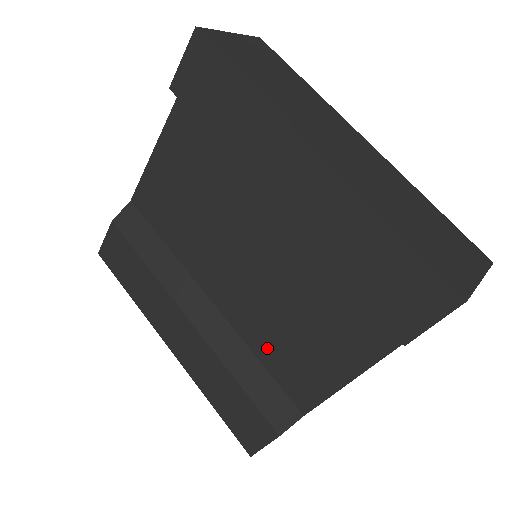
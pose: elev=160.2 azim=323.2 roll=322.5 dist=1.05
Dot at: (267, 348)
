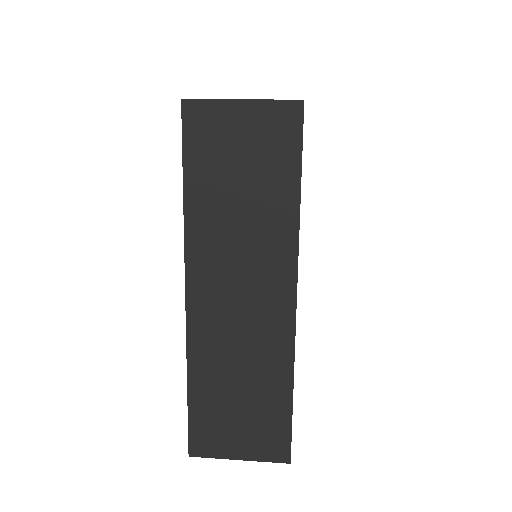
Dot at: occluded
